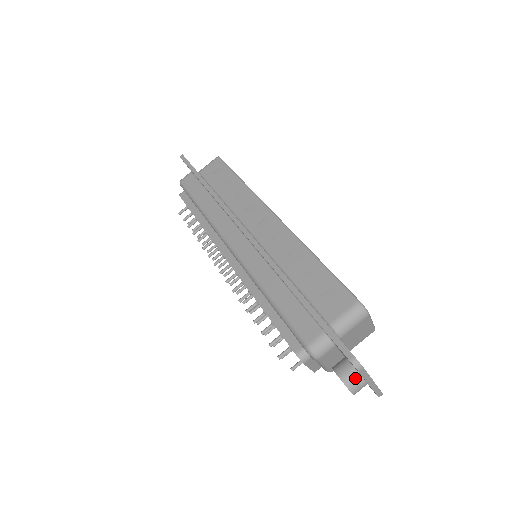
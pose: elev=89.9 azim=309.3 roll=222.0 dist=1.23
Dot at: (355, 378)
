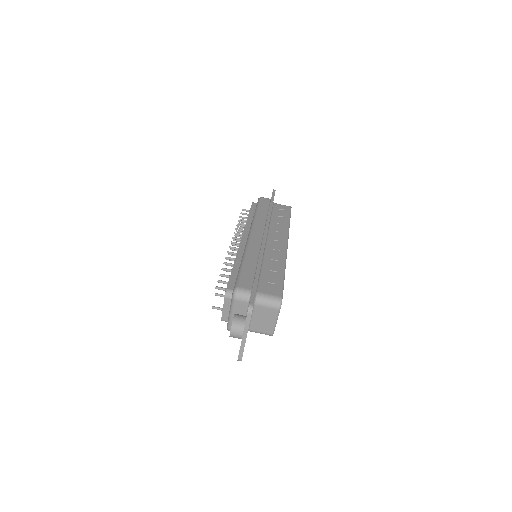
Dot at: (240, 325)
